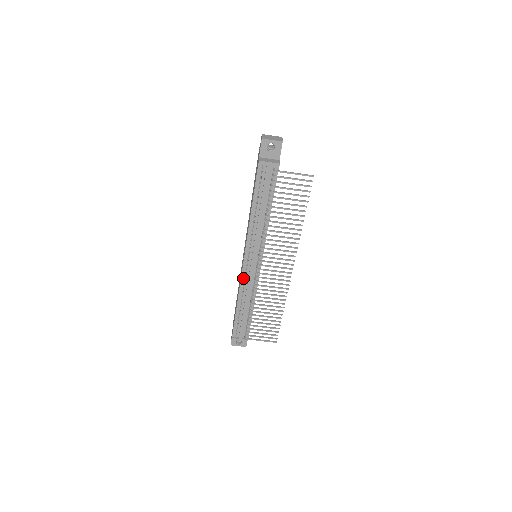
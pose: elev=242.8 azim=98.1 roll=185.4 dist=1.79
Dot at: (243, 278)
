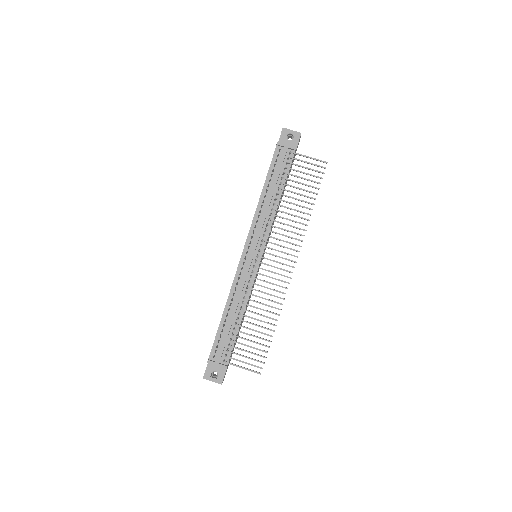
Dot at: (238, 275)
